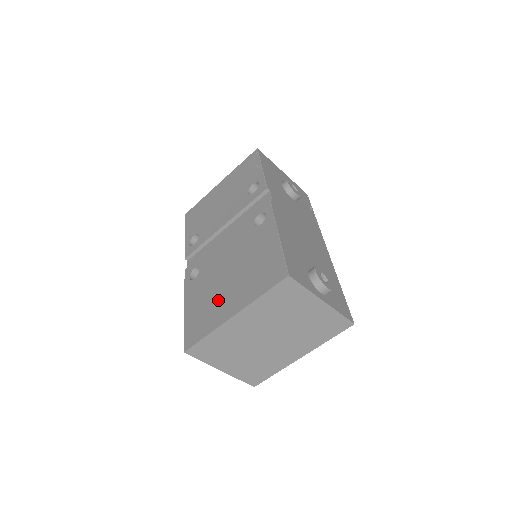
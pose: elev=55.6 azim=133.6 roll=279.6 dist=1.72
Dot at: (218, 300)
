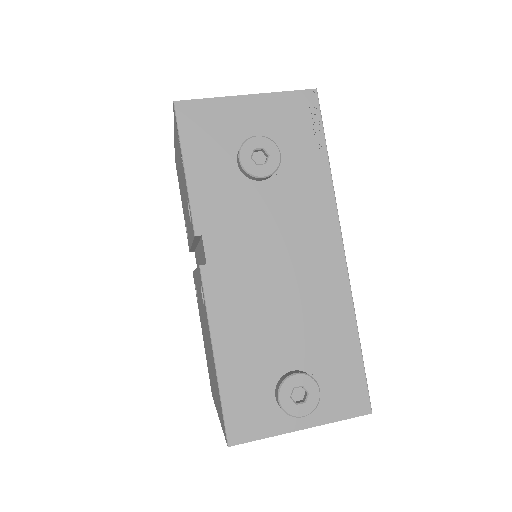
Dot at: (210, 372)
